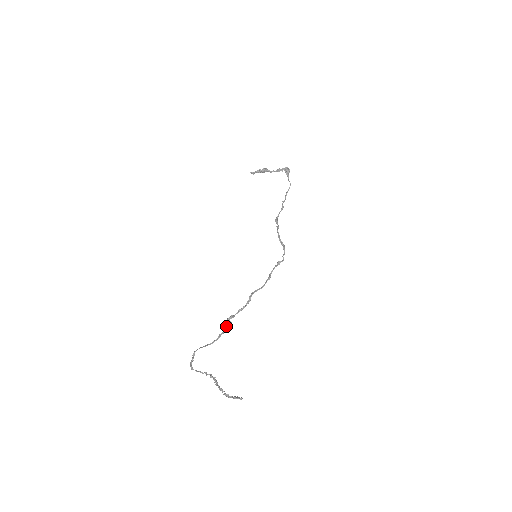
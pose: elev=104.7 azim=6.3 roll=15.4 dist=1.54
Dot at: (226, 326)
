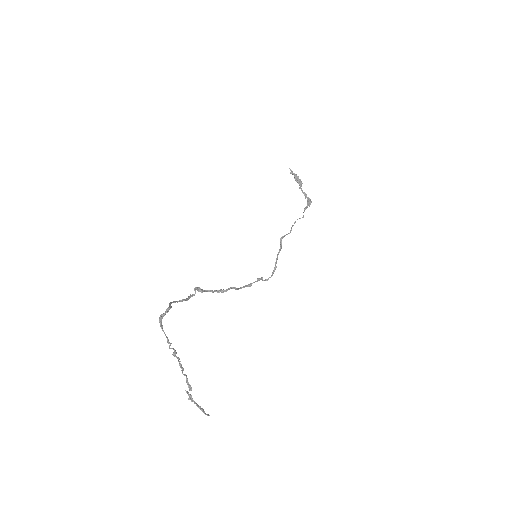
Dot at: (192, 295)
